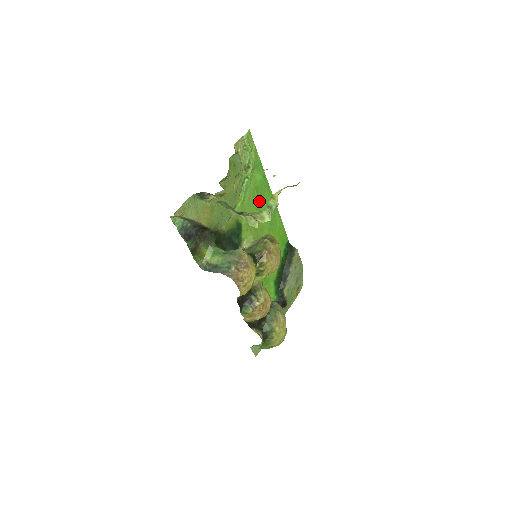
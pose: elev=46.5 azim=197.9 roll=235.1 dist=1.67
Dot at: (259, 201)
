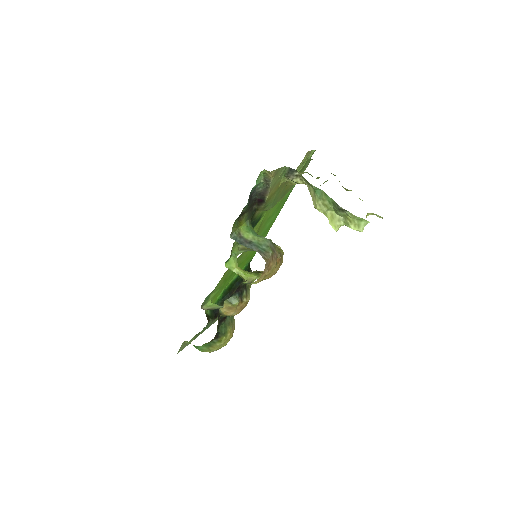
Dot at: (275, 211)
